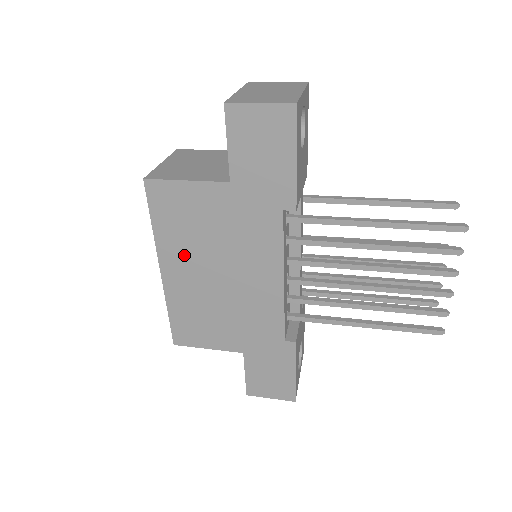
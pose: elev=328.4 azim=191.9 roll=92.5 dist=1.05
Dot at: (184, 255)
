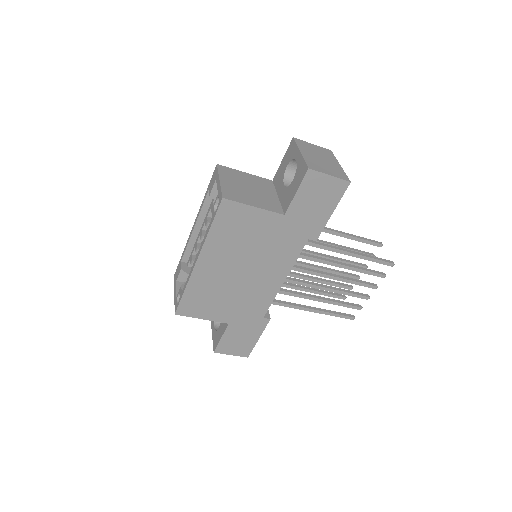
Dot at: (223, 254)
